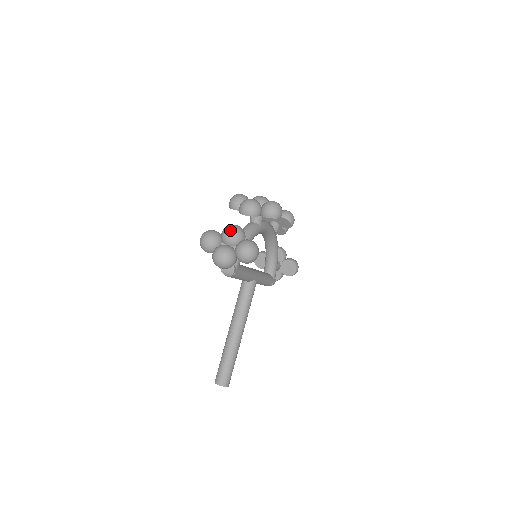
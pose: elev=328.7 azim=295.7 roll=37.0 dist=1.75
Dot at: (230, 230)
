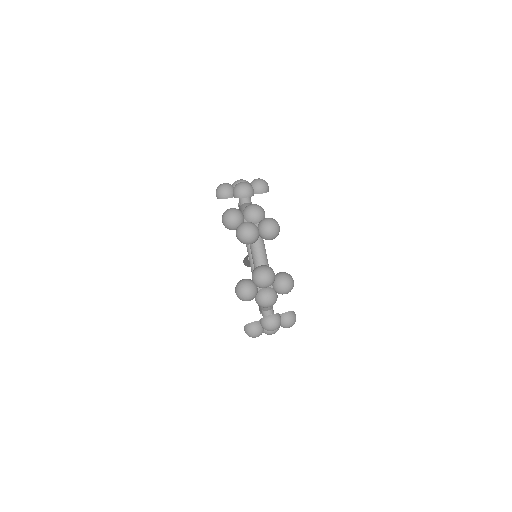
Dot at: occluded
